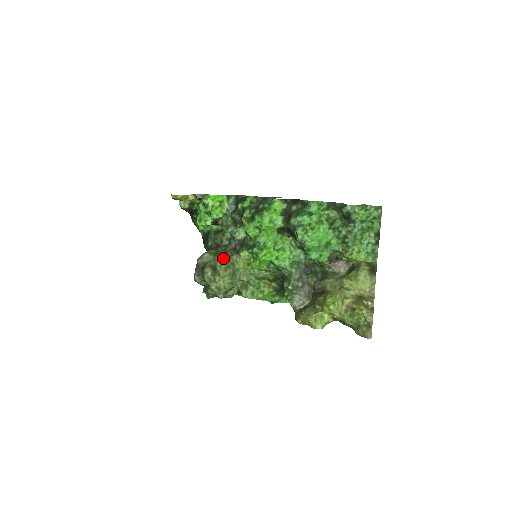
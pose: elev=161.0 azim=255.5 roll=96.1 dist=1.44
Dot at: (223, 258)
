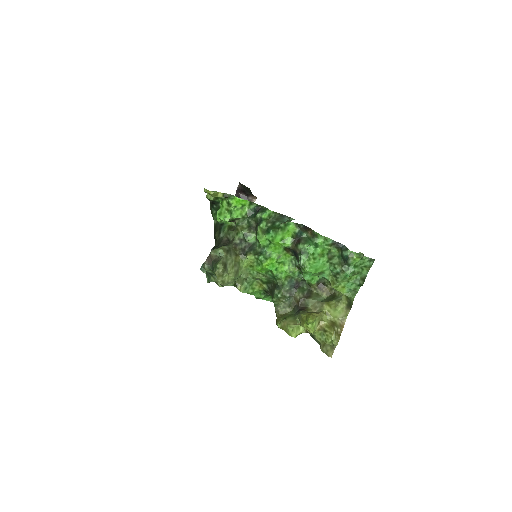
Dot at: (233, 256)
